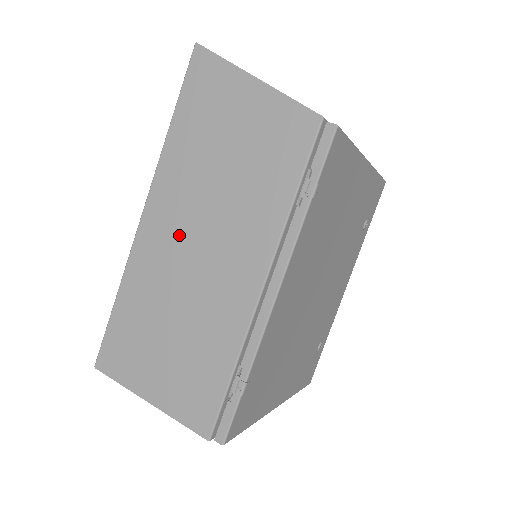
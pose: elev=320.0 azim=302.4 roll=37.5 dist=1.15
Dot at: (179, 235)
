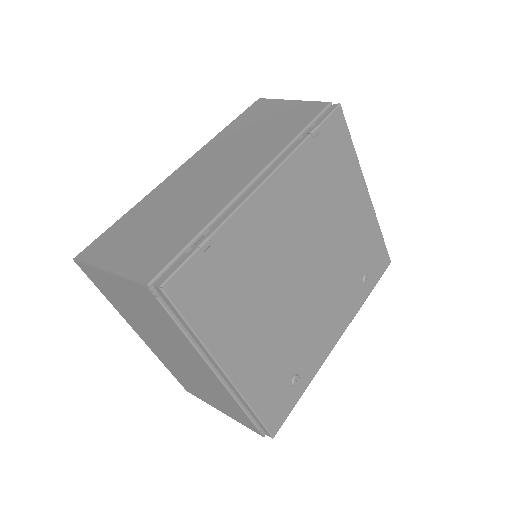
Dot at: (200, 170)
